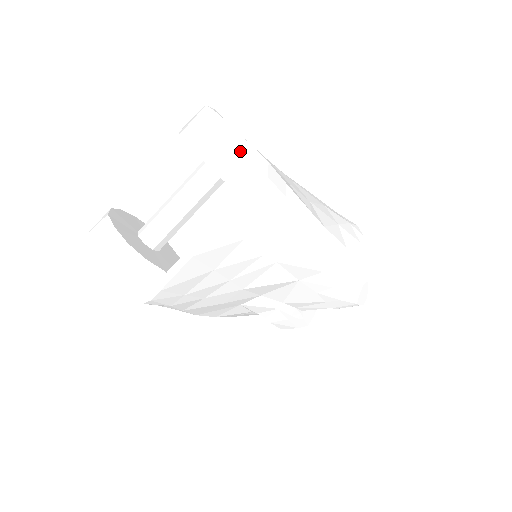
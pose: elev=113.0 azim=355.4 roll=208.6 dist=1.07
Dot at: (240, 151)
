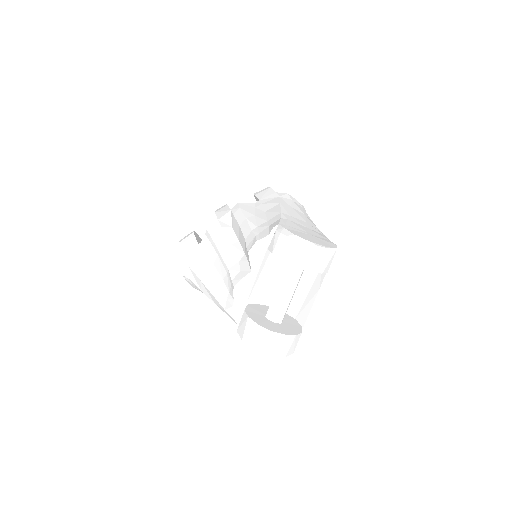
Dot at: occluded
